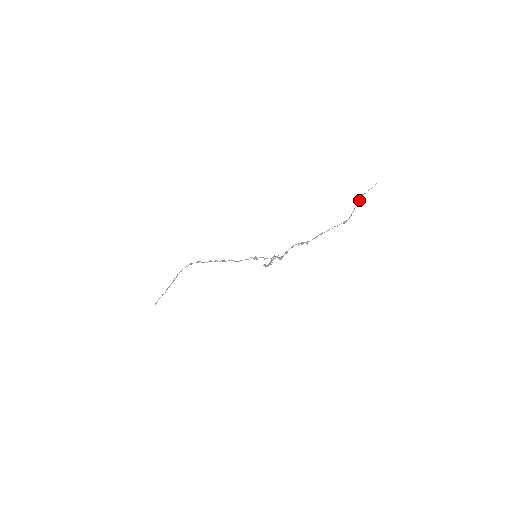
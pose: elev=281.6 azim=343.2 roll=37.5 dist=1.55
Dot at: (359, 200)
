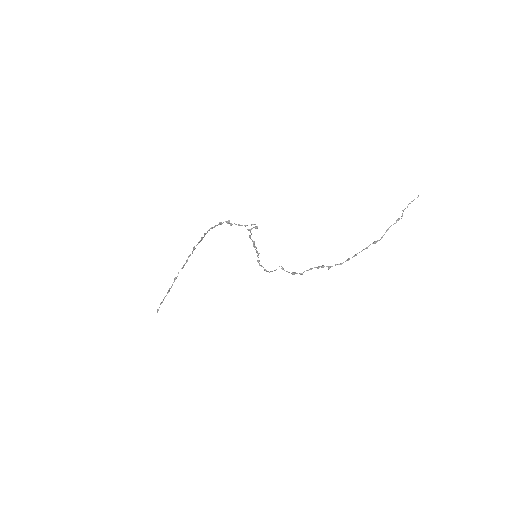
Dot at: (398, 218)
